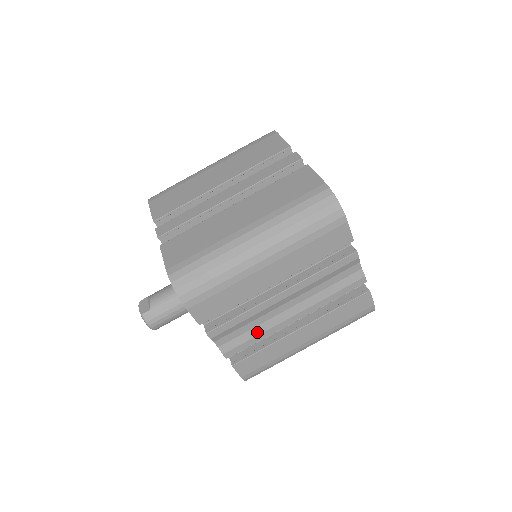
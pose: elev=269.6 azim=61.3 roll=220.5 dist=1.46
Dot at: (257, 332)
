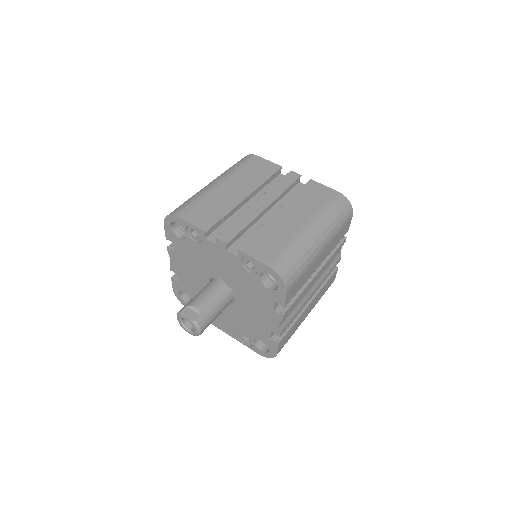
Dot at: (297, 309)
